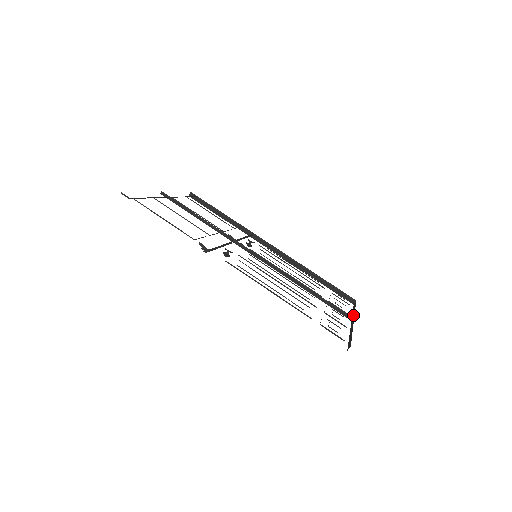
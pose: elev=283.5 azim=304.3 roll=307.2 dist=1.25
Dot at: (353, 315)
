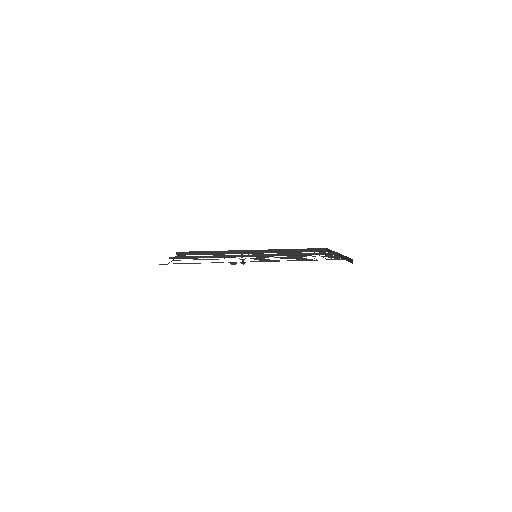
Dot at: occluded
